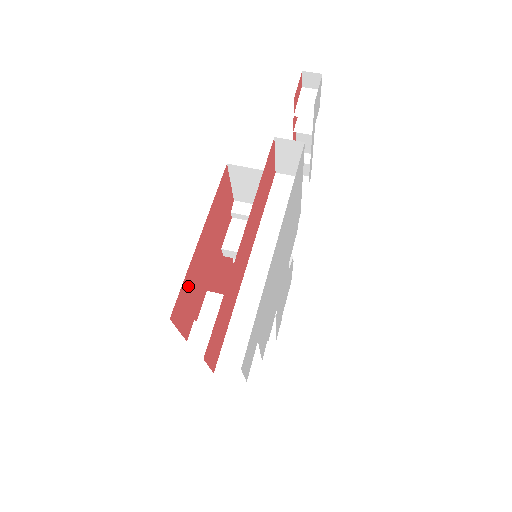
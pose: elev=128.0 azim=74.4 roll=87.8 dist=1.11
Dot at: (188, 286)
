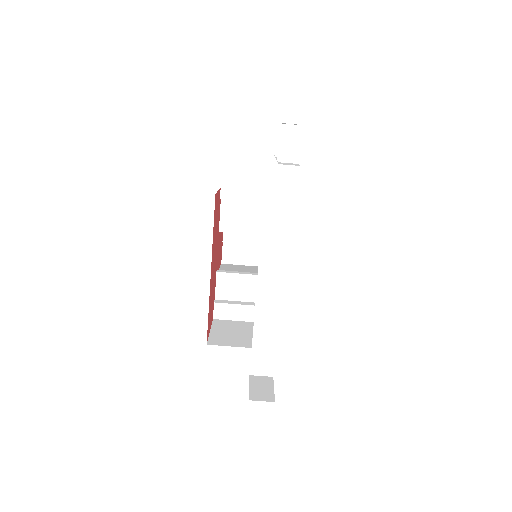
Dot at: (210, 306)
